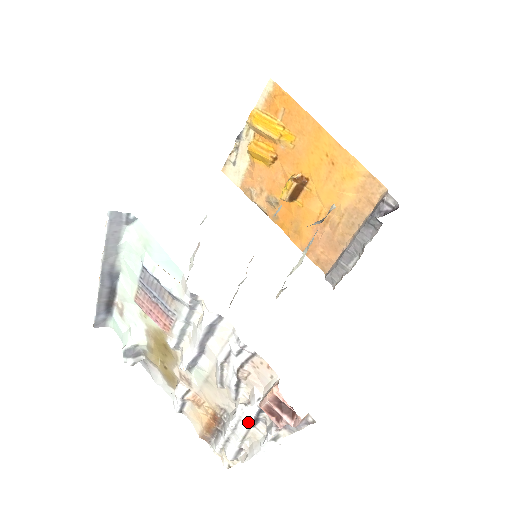
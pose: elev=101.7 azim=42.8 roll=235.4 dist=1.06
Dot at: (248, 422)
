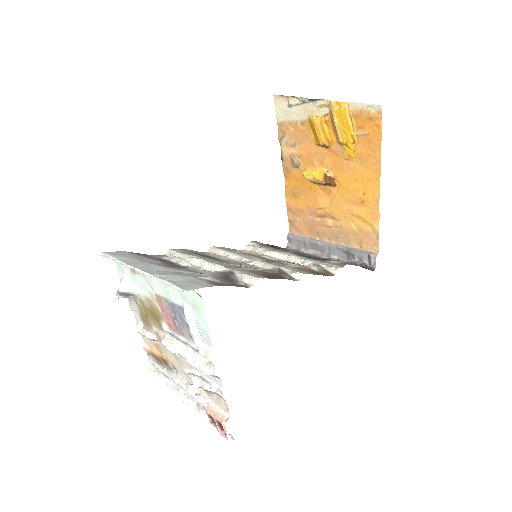
Dot at: occluded
